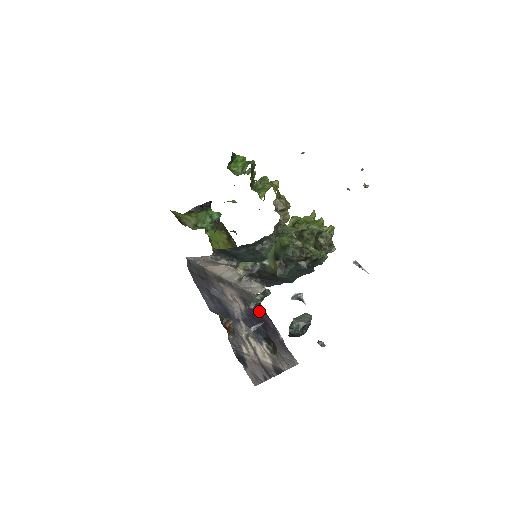
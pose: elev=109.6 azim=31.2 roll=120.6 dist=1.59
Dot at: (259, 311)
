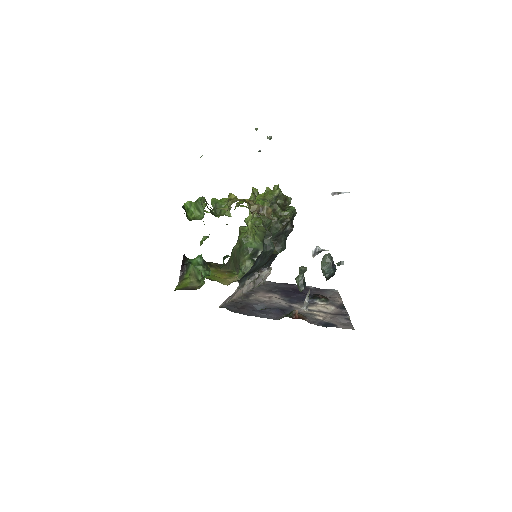
Dot at: (283, 287)
